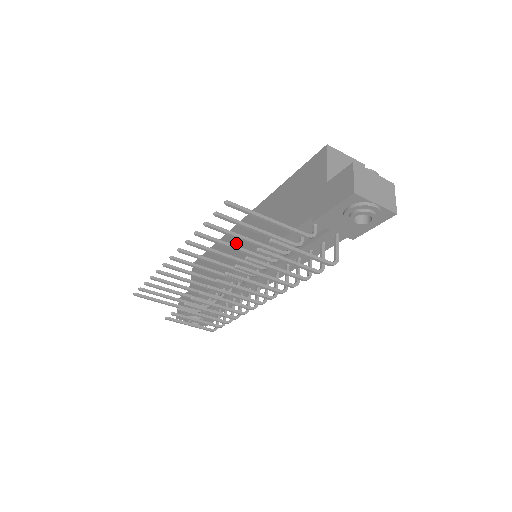
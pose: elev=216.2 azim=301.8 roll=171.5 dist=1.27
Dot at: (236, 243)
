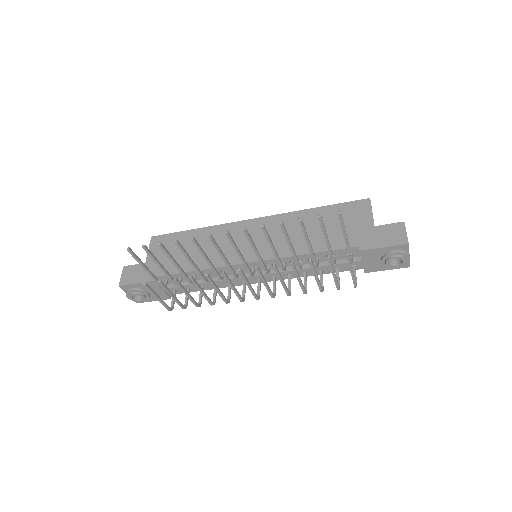
Dot at: (240, 238)
